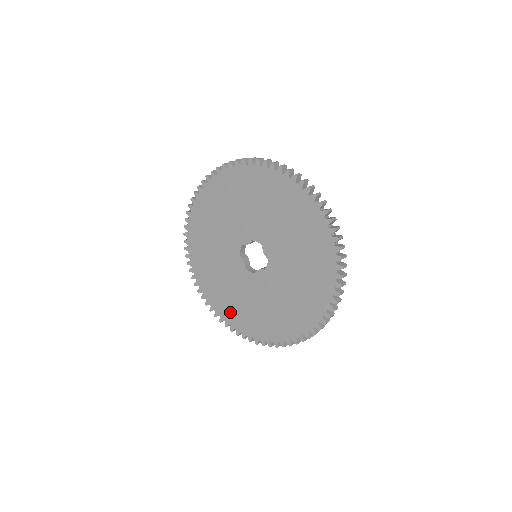
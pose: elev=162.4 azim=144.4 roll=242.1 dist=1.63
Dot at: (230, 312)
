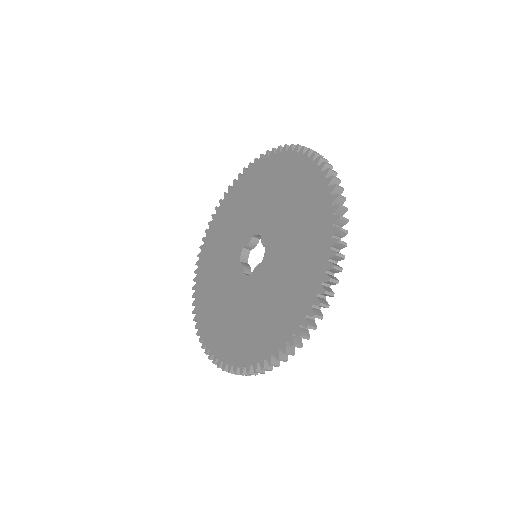
Dot at: (224, 342)
